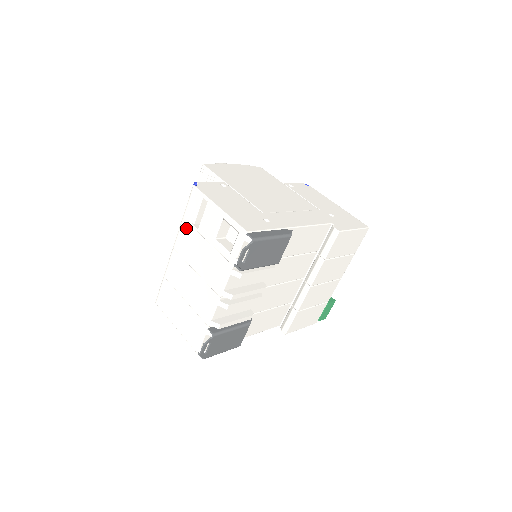
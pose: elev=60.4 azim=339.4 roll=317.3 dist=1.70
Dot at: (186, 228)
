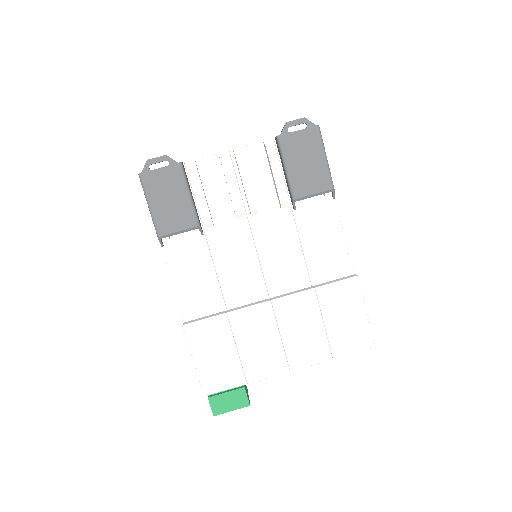
Dot at: occluded
